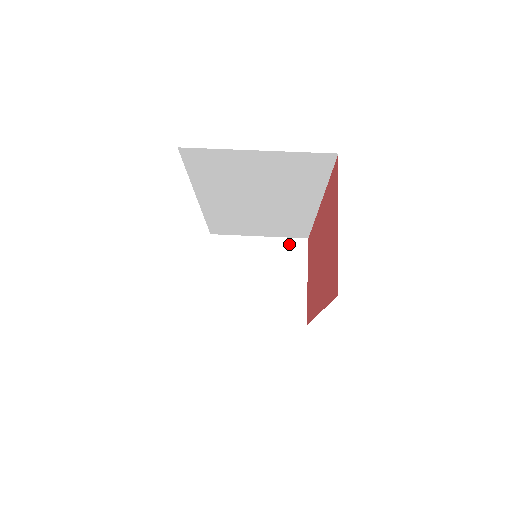
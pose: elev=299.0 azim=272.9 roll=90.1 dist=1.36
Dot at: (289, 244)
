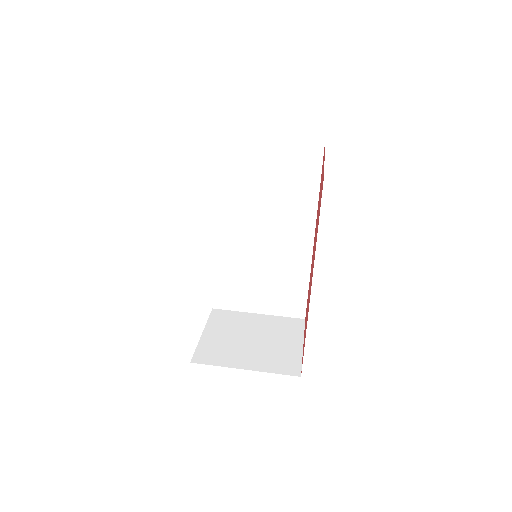
Dot at: (286, 321)
